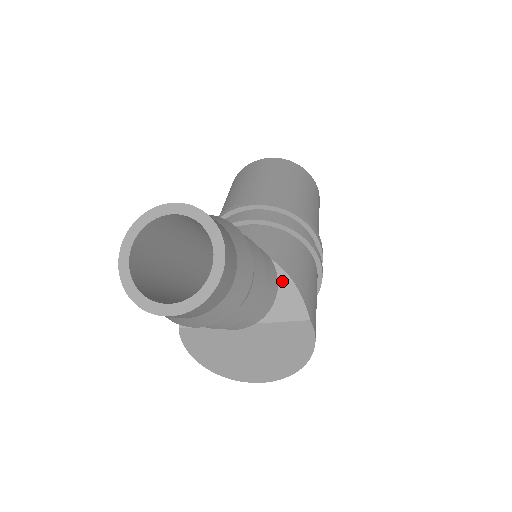
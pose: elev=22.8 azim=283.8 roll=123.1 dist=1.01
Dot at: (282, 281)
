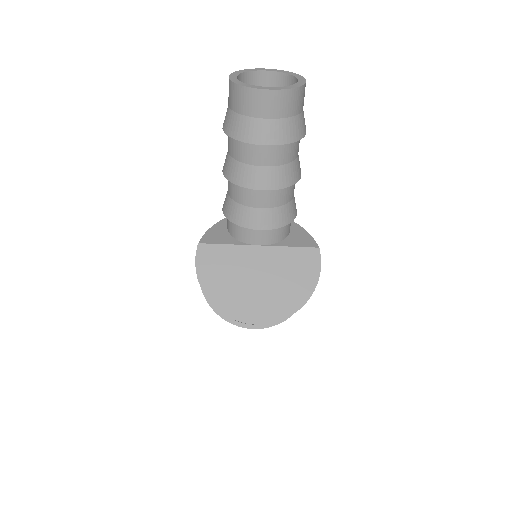
Dot at: (295, 227)
